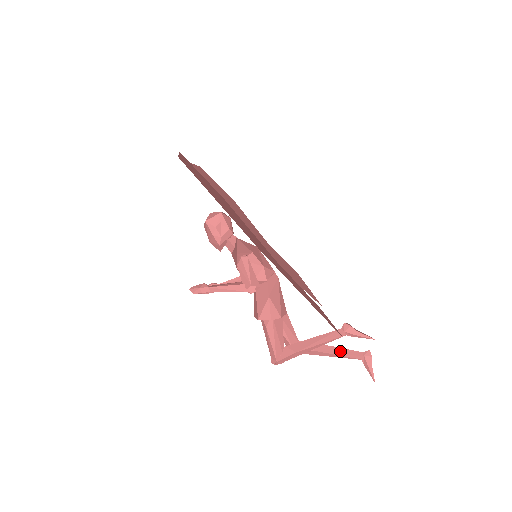
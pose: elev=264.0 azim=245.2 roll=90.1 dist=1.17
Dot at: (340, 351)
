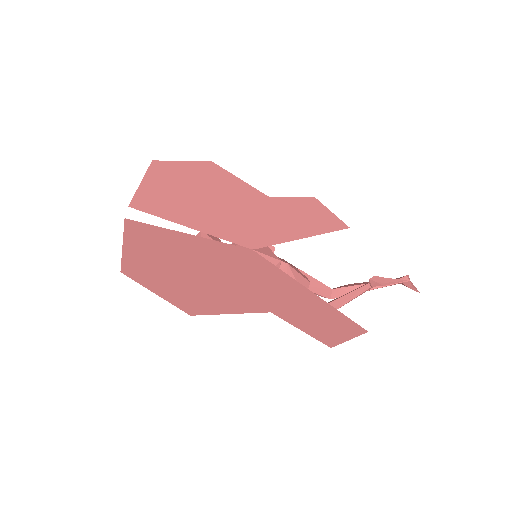
Dot at: (376, 286)
